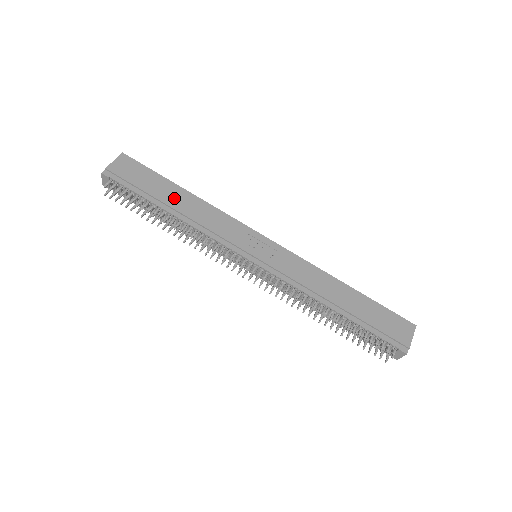
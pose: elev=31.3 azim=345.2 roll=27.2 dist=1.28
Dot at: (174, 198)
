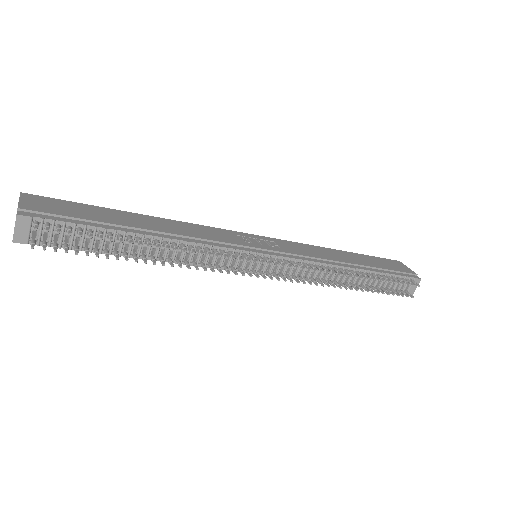
Dot at: (136, 221)
